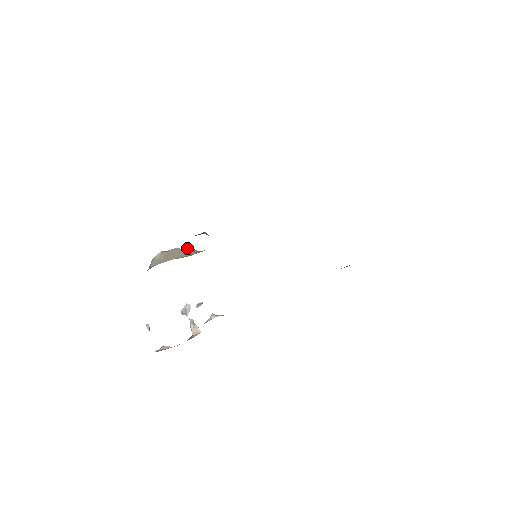
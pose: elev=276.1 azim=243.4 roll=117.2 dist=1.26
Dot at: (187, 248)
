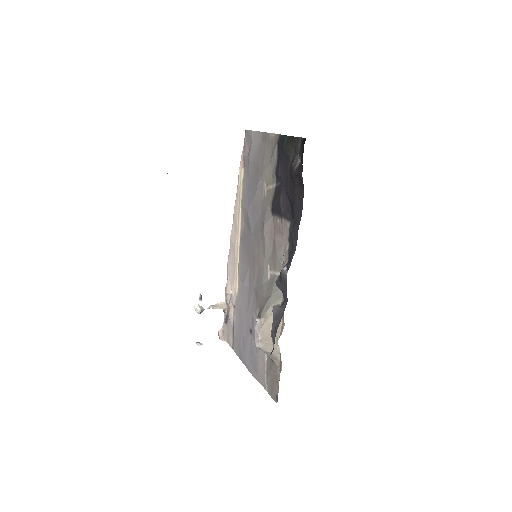
Dot at: (265, 320)
